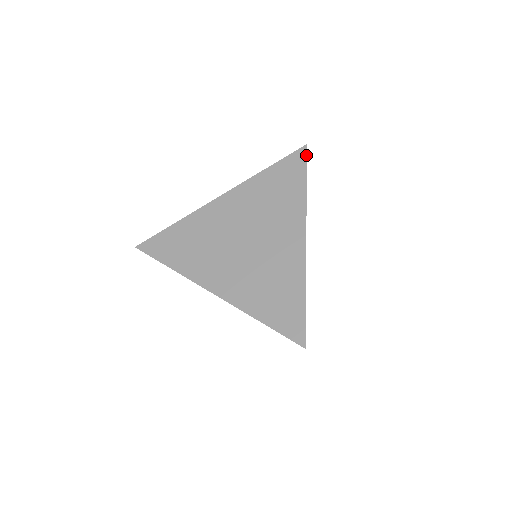
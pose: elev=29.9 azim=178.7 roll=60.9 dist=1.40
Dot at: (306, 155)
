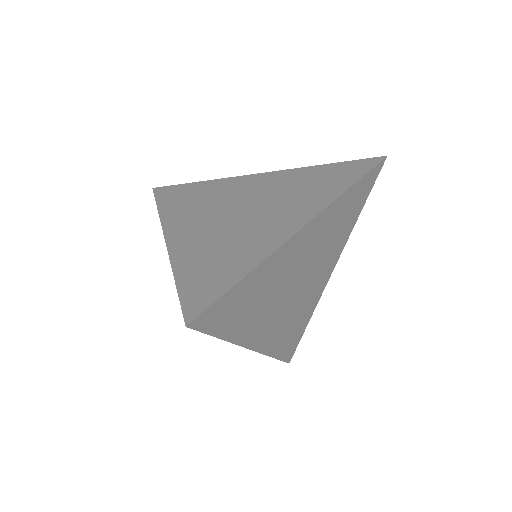
Dot at: (377, 163)
